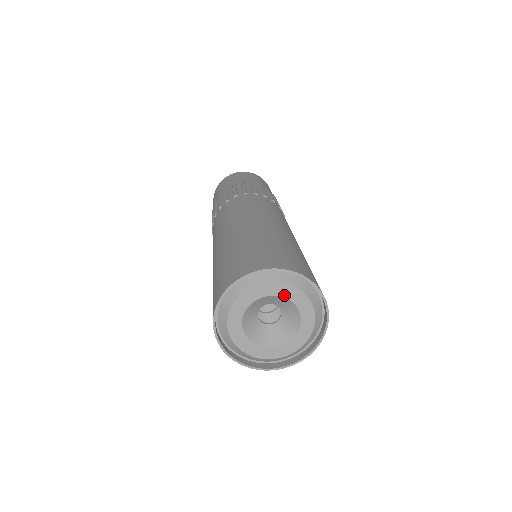
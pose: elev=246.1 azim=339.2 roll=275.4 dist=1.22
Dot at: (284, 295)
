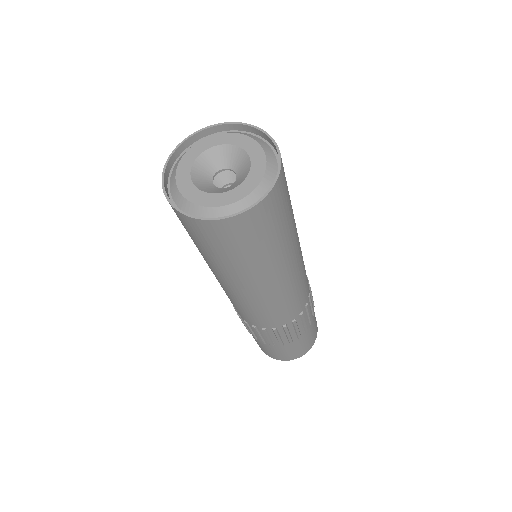
Dot at: (247, 149)
